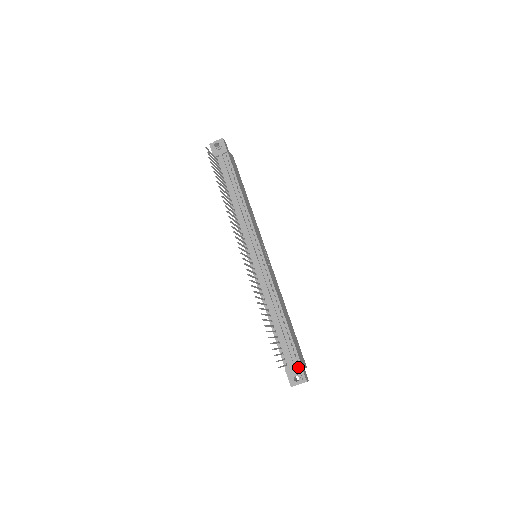
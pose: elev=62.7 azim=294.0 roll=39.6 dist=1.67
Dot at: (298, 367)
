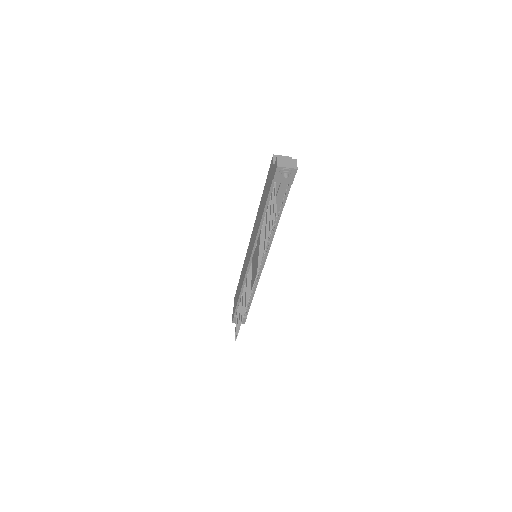
Dot at: (244, 319)
